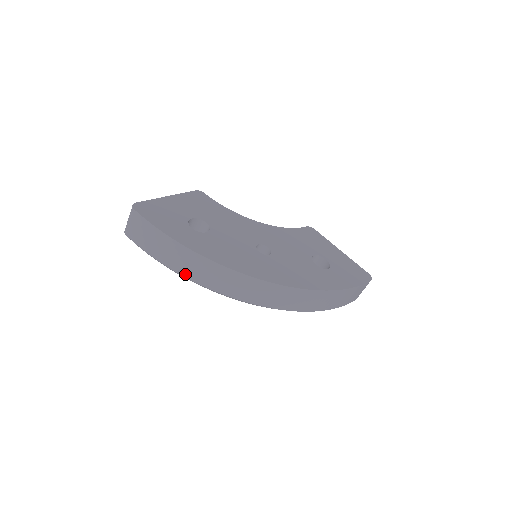
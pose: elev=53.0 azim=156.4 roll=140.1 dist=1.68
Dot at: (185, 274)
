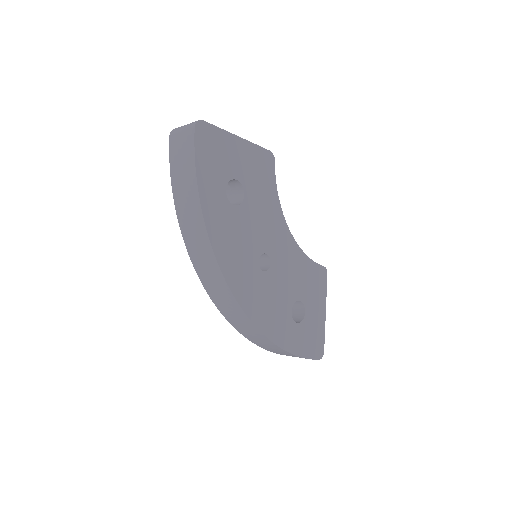
Dot at: (181, 221)
